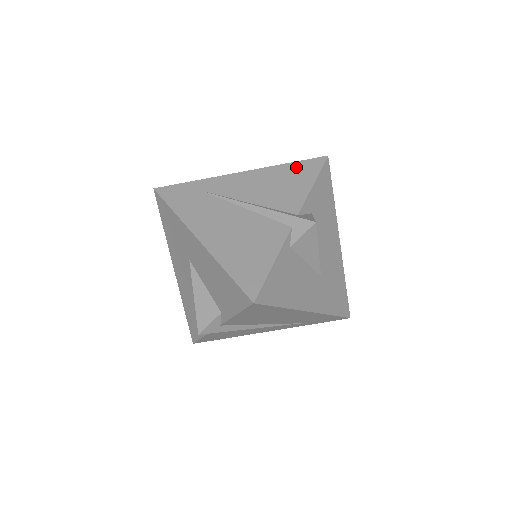
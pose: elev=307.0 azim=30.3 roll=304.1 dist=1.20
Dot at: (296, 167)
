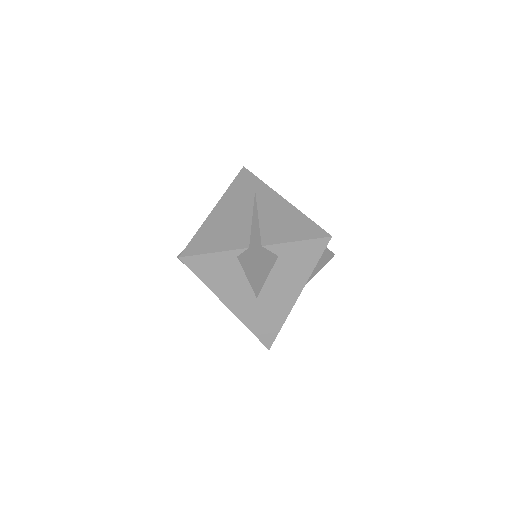
Dot at: (308, 224)
